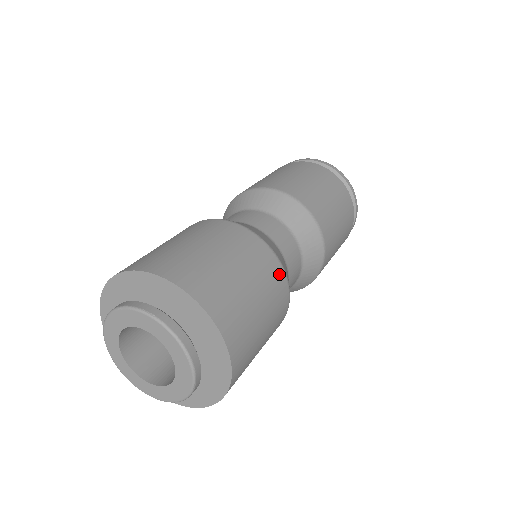
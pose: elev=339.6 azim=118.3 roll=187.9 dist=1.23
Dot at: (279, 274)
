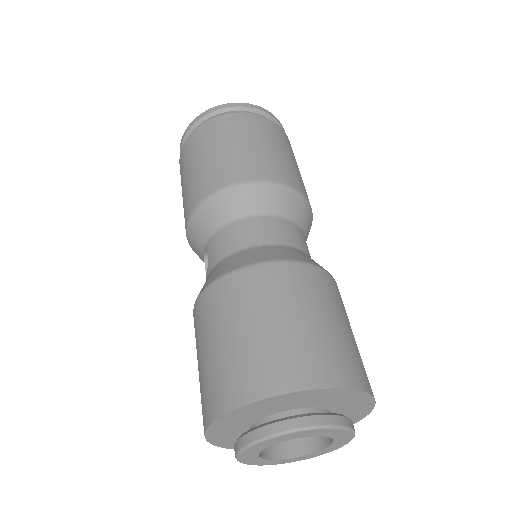
Dot at: occluded
